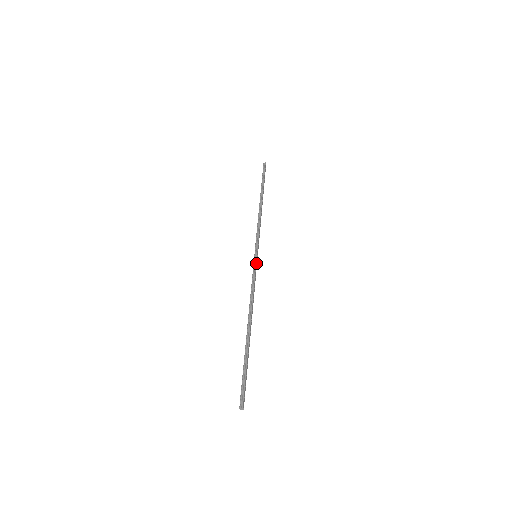
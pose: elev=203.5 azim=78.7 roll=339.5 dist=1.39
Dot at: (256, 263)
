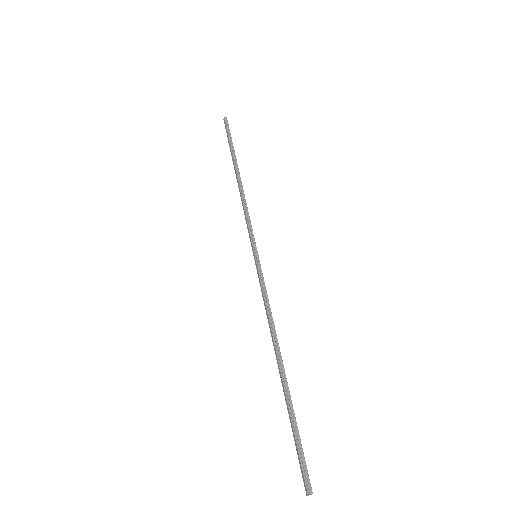
Dot at: (260, 267)
